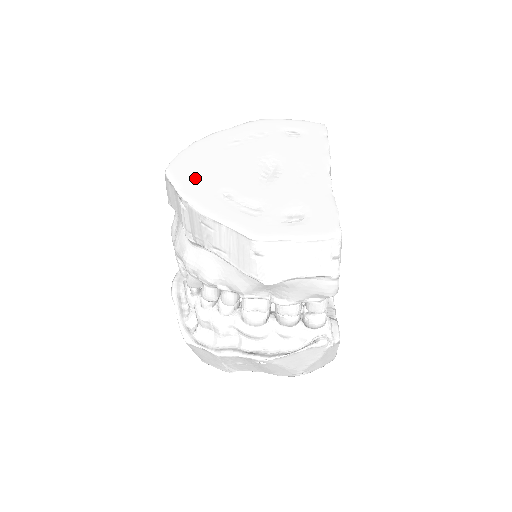
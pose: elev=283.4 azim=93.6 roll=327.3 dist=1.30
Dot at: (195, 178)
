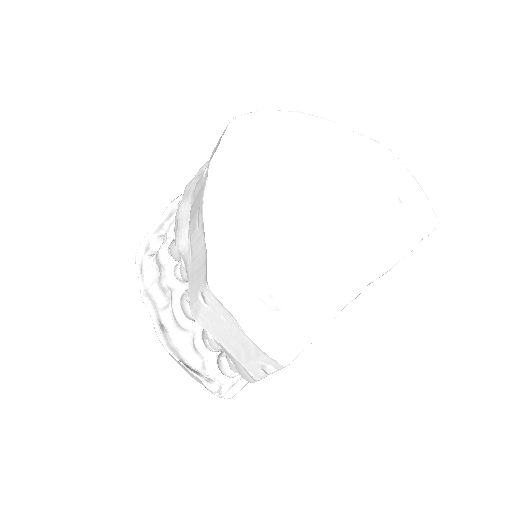
Dot at: (248, 156)
